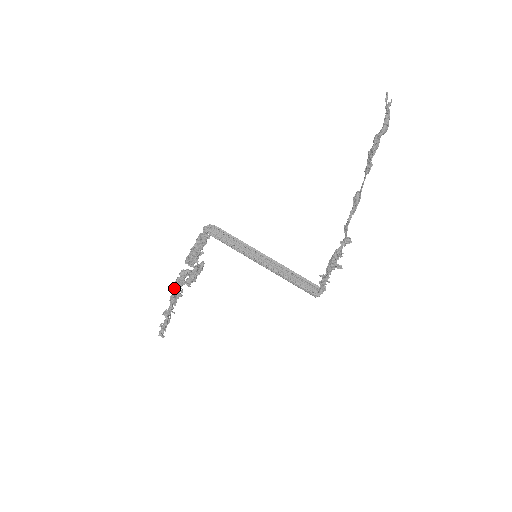
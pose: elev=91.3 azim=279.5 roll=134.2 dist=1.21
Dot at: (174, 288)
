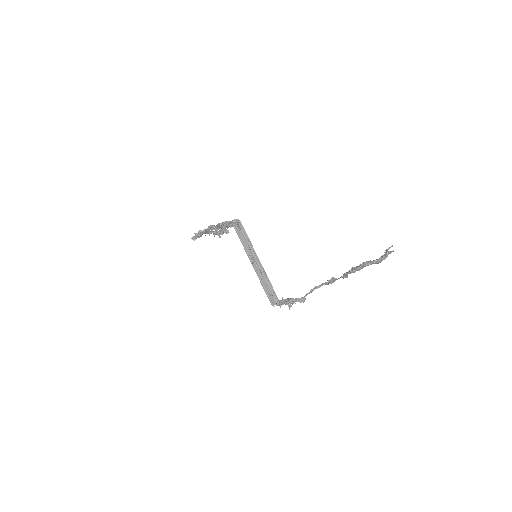
Dot at: (207, 228)
